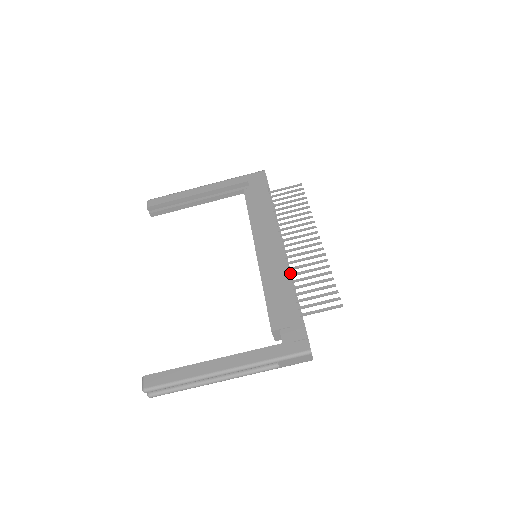
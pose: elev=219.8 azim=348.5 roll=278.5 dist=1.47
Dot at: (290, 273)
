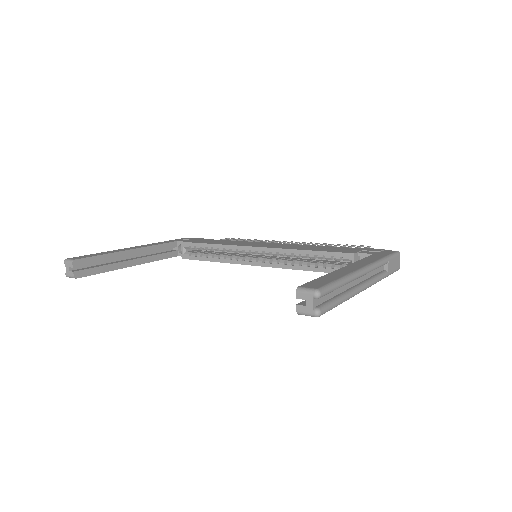
Dot at: occluded
